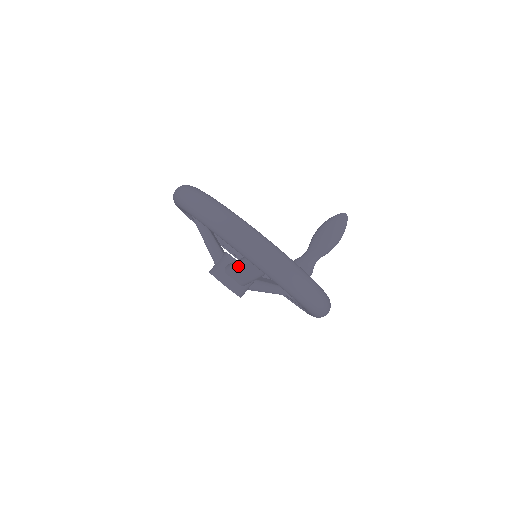
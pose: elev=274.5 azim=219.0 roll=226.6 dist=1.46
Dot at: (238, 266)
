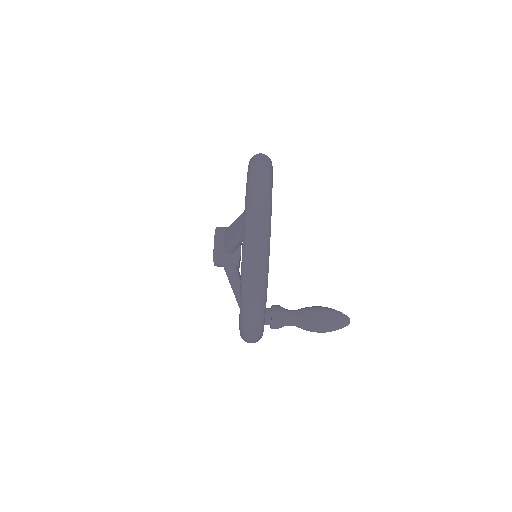
Dot at: (237, 219)
